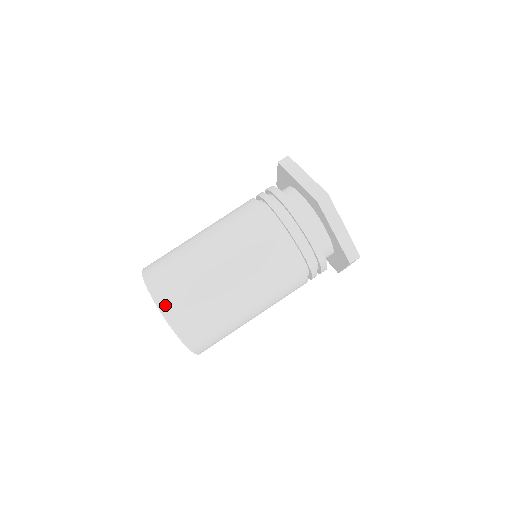
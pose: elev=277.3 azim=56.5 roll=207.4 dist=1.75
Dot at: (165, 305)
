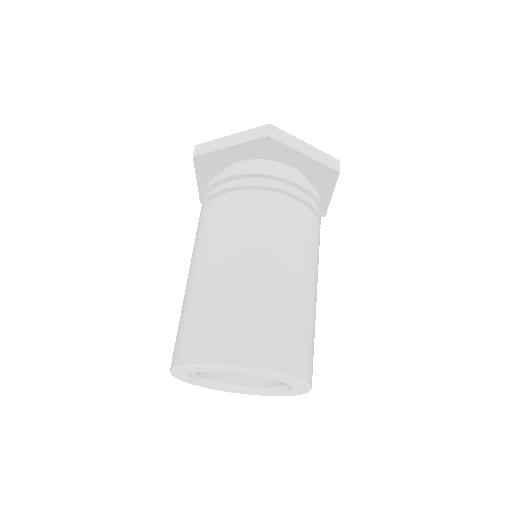
Dot at: (177, 359)
